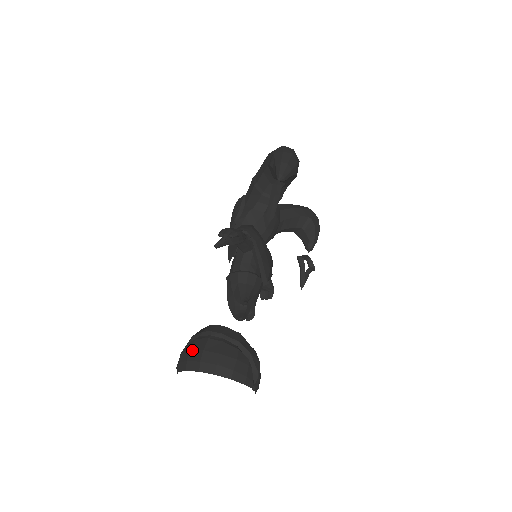
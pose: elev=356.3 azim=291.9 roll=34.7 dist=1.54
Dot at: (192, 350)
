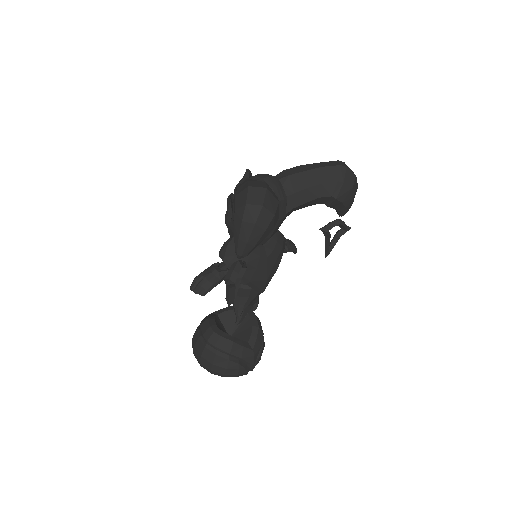
Dot at: (195, 348)
